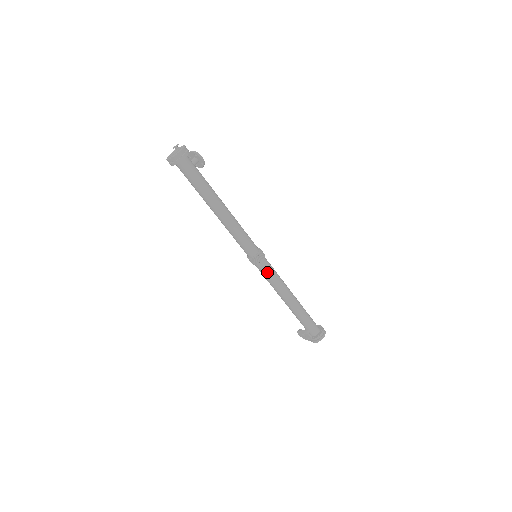
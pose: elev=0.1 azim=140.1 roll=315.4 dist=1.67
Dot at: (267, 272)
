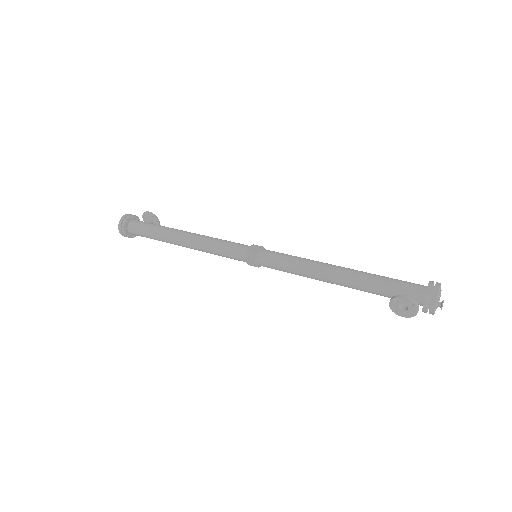
Dot at: (276, 260)
